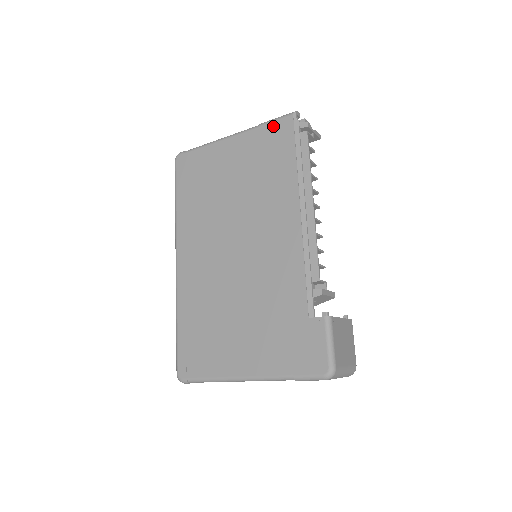
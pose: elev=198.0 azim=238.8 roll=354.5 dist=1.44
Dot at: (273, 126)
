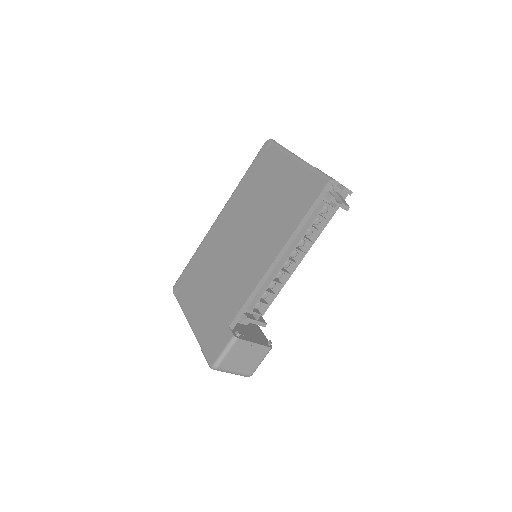
Dot at: (315, 178)
